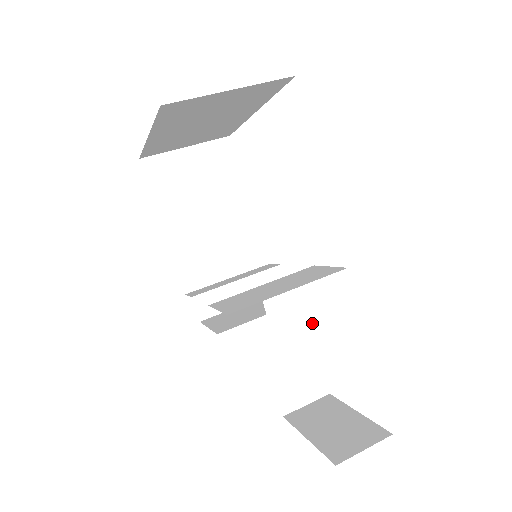
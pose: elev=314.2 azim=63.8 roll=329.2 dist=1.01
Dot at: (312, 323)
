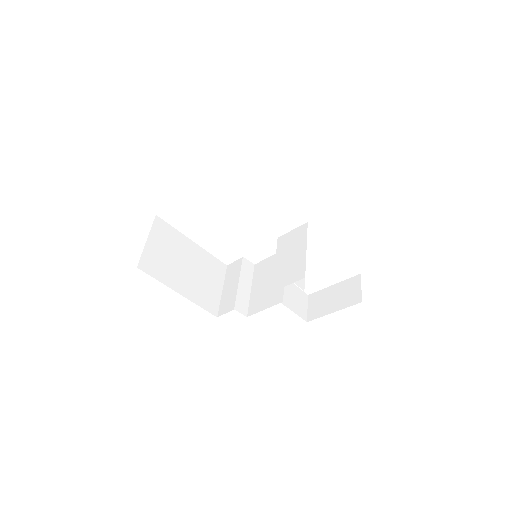
Dot at: occluded
